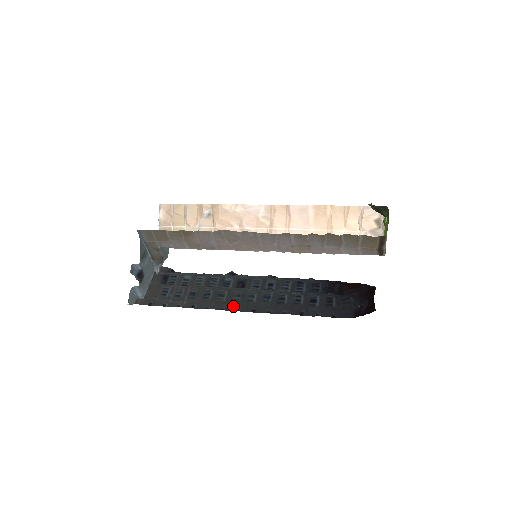
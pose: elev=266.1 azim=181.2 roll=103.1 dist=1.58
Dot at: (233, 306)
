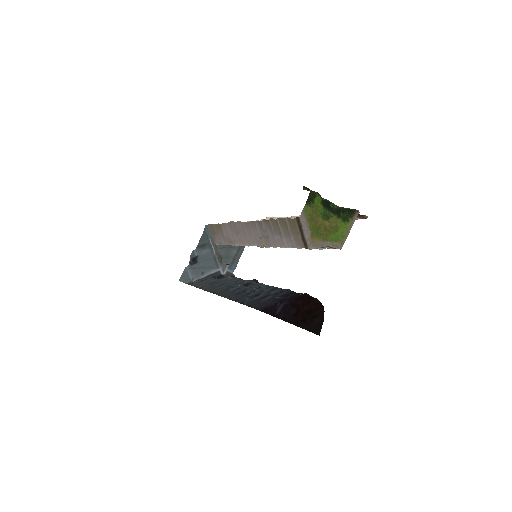
Dot at: (216, 290)
